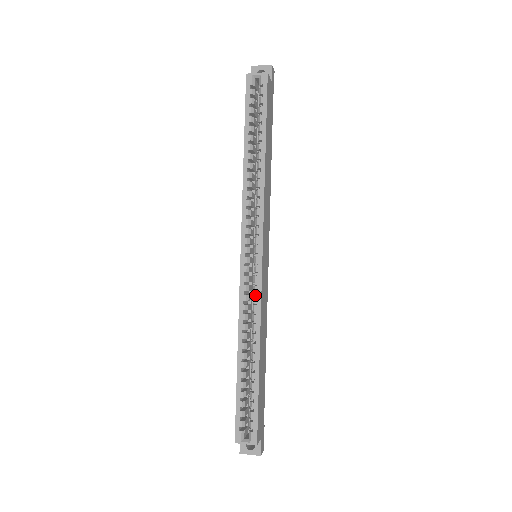
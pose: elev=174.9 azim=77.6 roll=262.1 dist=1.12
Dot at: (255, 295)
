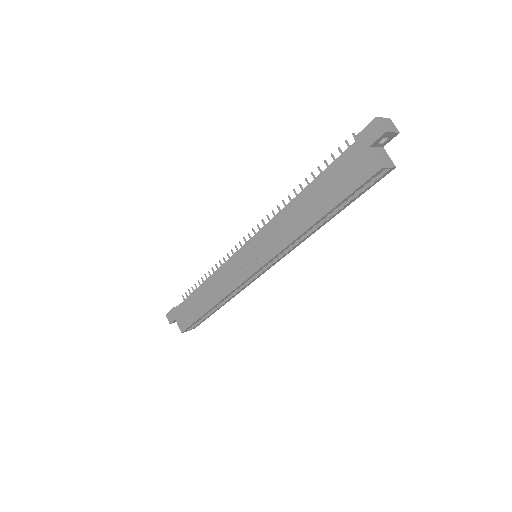
Dot at: (247, 285)
